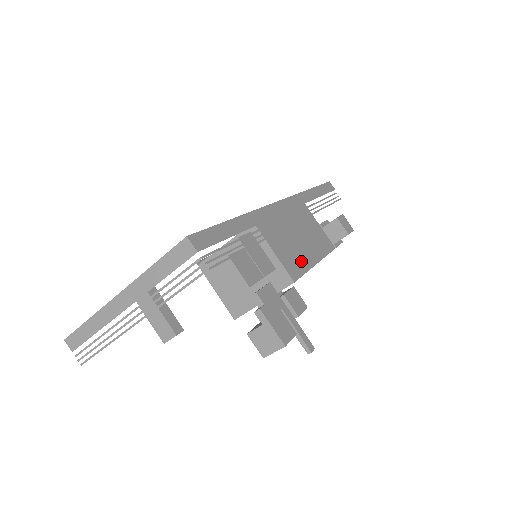
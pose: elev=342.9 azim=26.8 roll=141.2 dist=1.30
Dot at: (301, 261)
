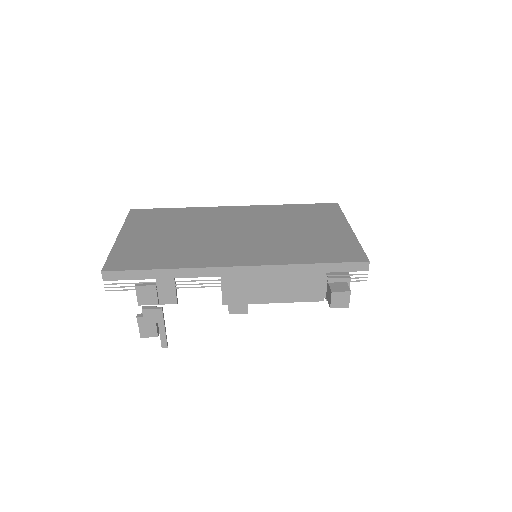
Dot at: (251, 296)
